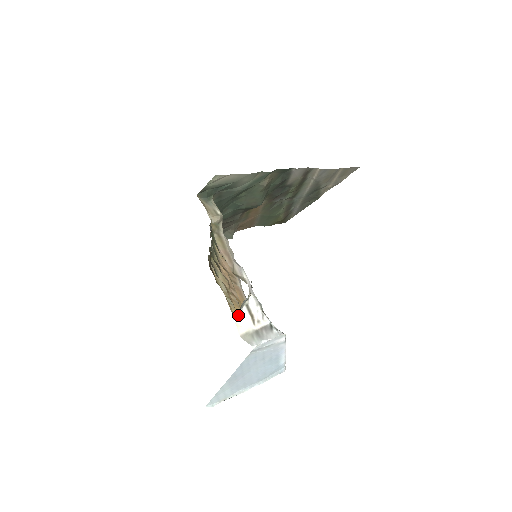
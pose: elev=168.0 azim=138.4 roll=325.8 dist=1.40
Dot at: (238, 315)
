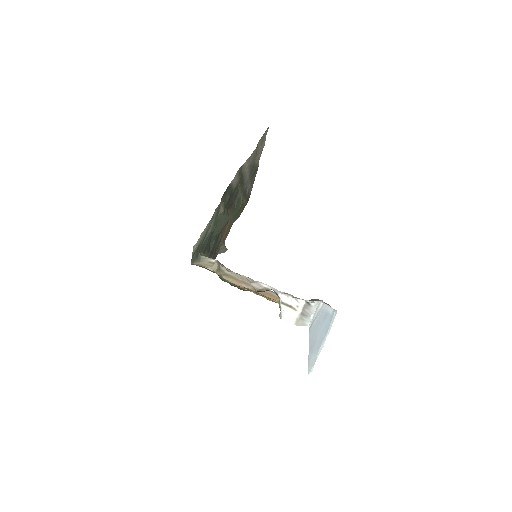
Dot at: (282, 314)
